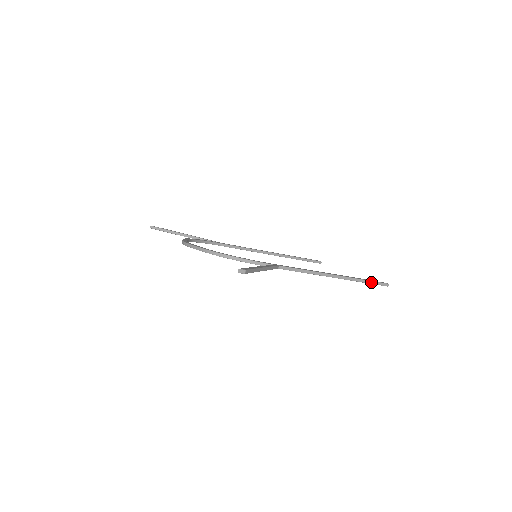
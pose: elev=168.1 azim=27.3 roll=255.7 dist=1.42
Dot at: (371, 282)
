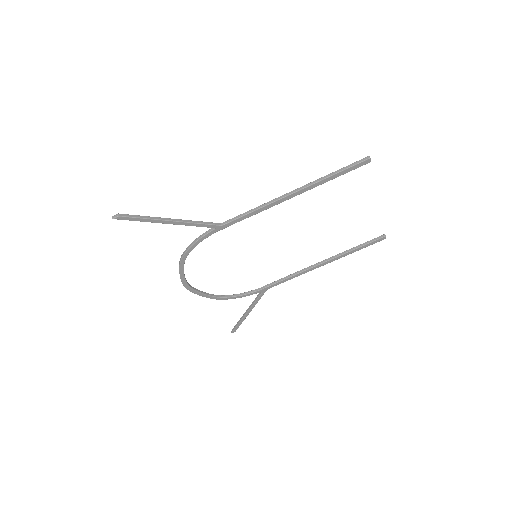
Dot at: (341, 170)
